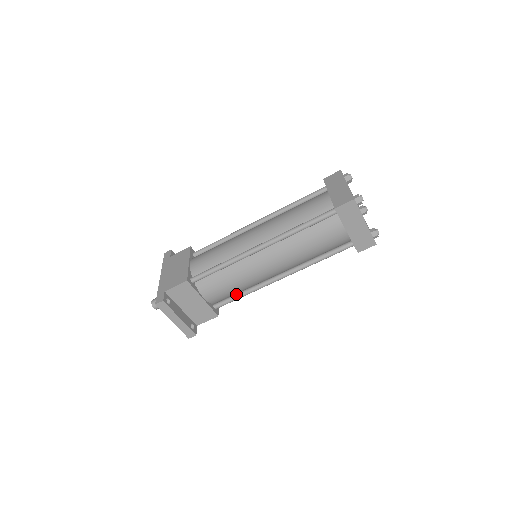
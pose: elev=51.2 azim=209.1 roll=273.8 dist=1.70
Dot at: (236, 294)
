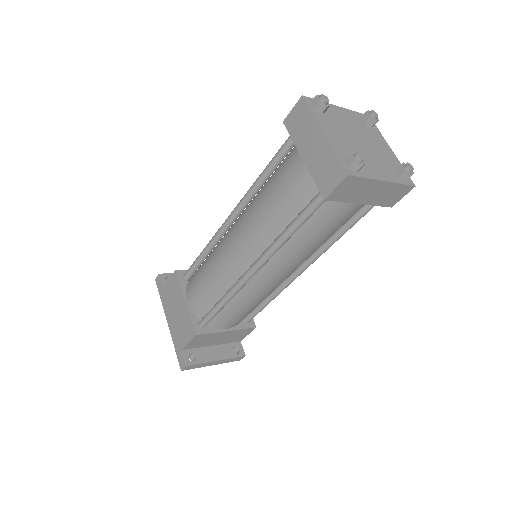
Dot at: (260, 304)
